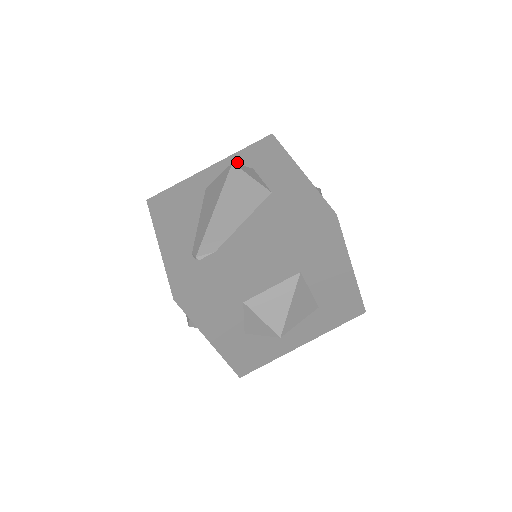
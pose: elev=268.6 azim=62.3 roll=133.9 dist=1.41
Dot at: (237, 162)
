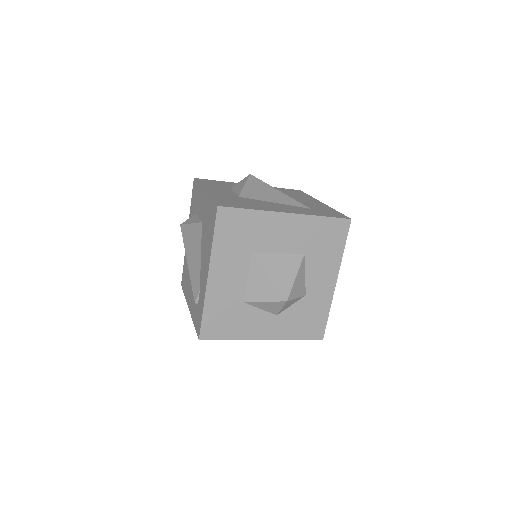
Dot at: occluded
